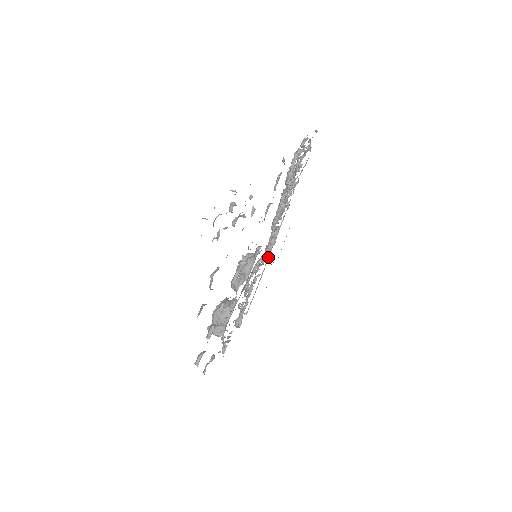
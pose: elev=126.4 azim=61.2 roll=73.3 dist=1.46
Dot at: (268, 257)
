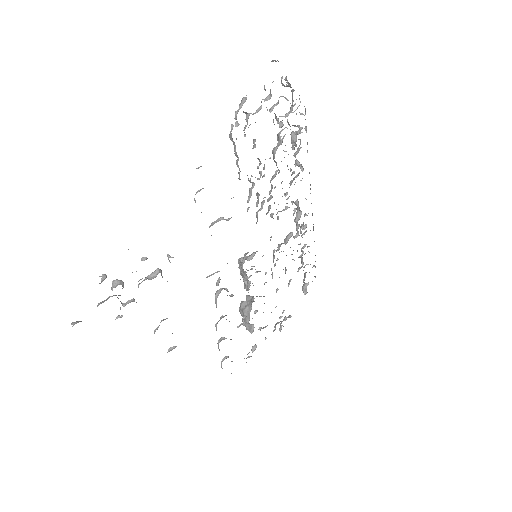
Dot at: (303, 229)
